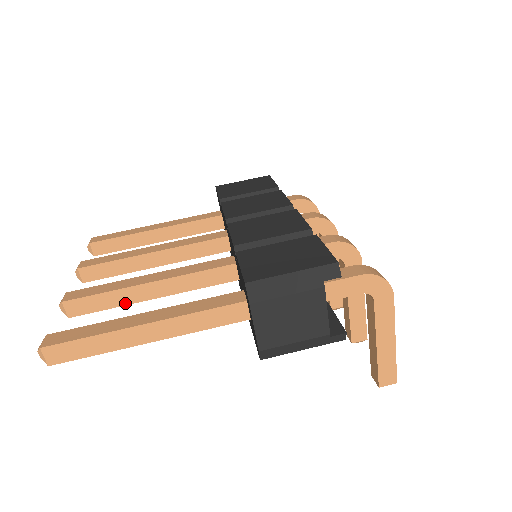
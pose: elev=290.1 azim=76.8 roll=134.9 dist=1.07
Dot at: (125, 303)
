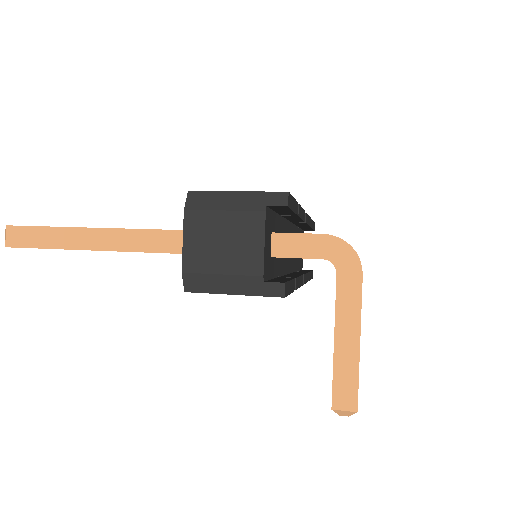
Dot at: occluded
